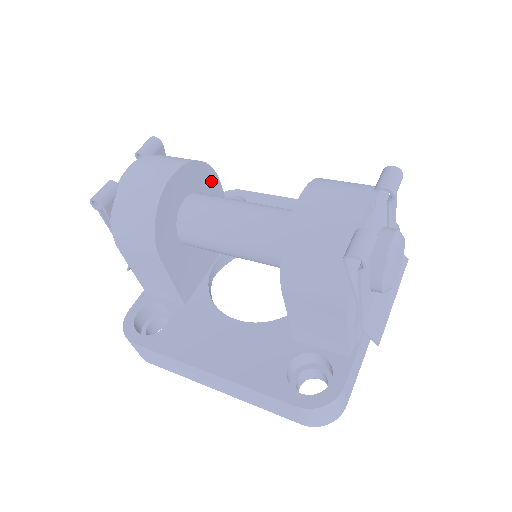
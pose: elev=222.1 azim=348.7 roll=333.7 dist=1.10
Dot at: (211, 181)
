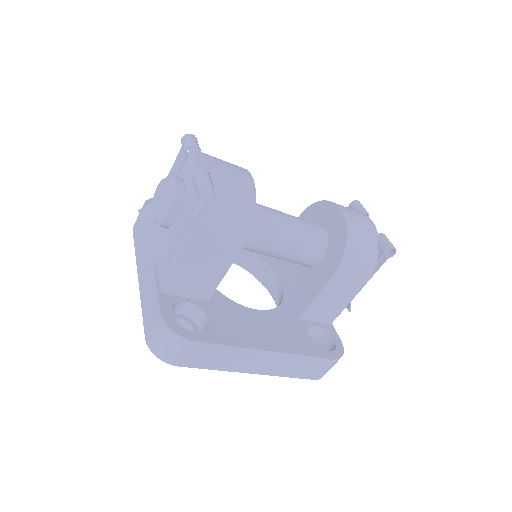
Dot at: occluded
